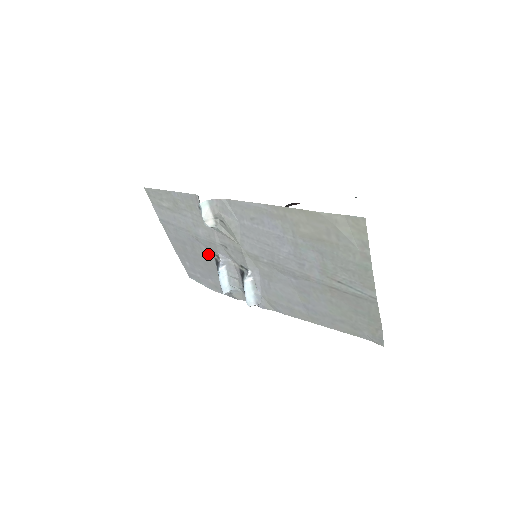
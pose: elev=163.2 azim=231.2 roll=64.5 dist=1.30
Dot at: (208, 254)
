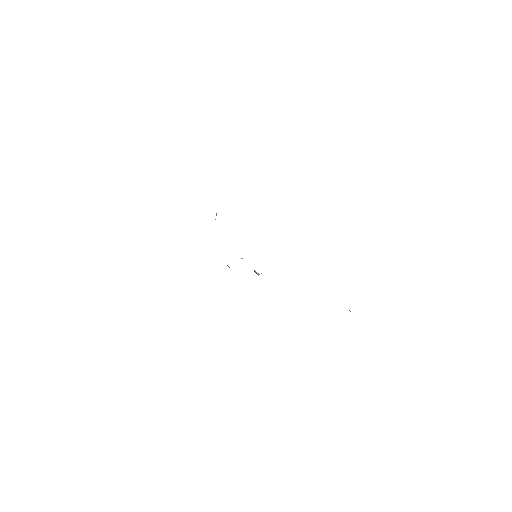
Dot at: occluded
